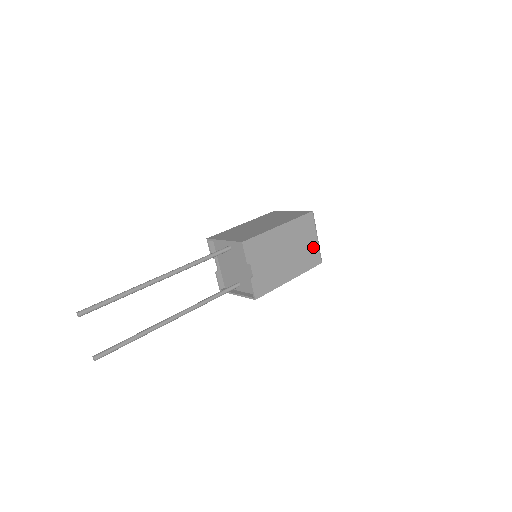
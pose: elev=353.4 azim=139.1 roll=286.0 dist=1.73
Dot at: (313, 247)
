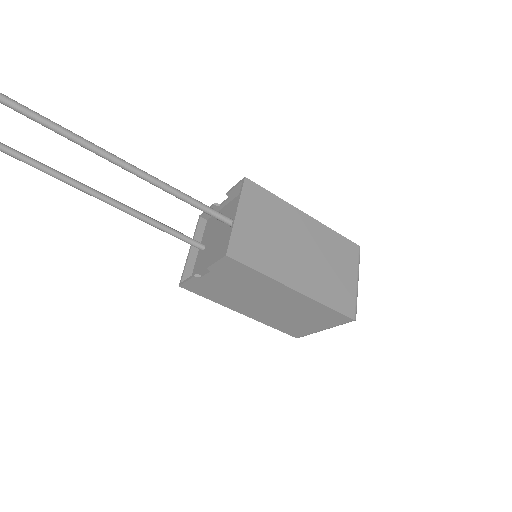
Dot at: (307, 328)
